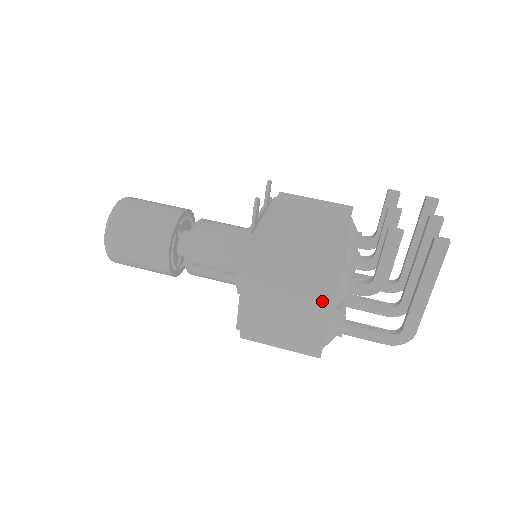
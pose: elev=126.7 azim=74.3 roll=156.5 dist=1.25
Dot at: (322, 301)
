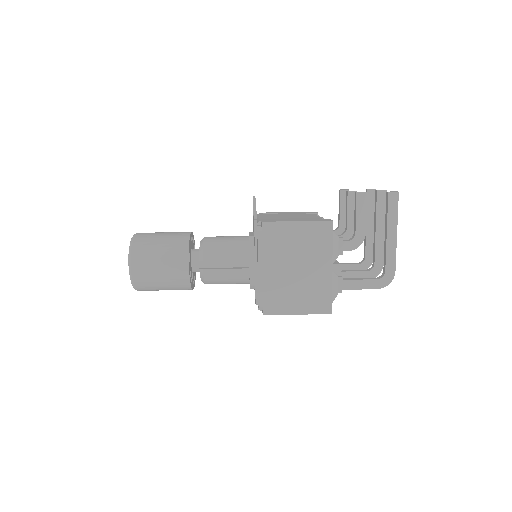
Dot at: (323, 259)
